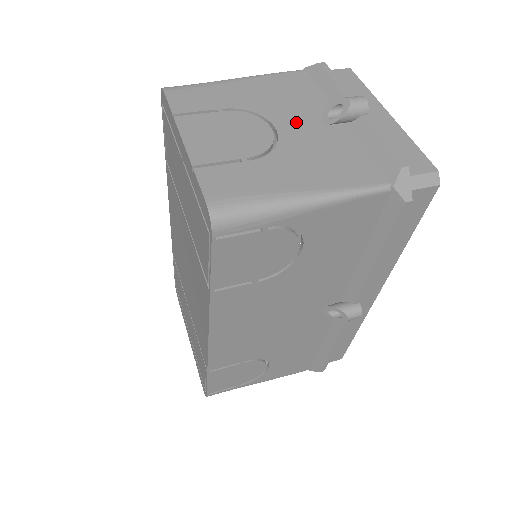
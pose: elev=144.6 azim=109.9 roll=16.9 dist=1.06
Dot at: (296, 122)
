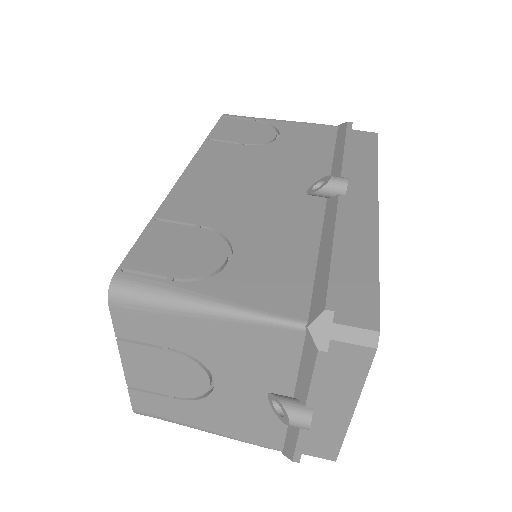
Dot at: (239, 386)
